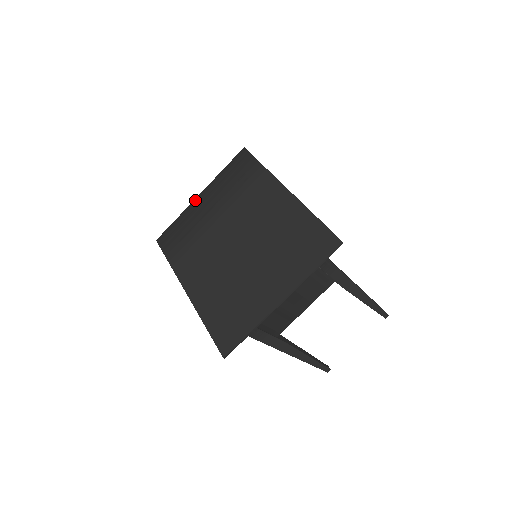
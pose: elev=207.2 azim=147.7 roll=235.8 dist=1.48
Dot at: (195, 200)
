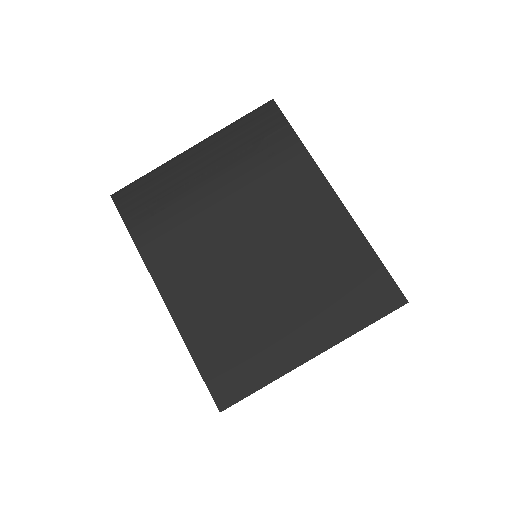
Dot at: (184, 154)
